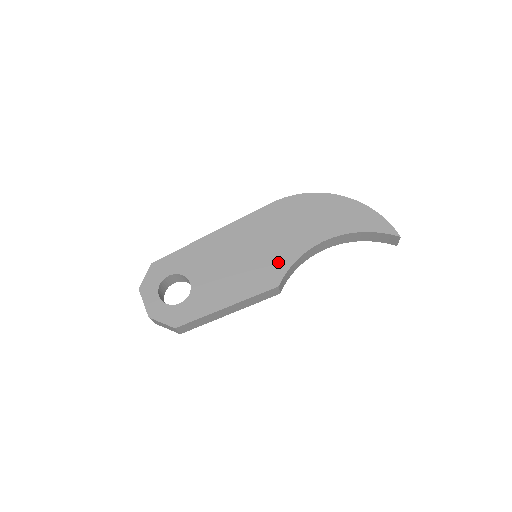
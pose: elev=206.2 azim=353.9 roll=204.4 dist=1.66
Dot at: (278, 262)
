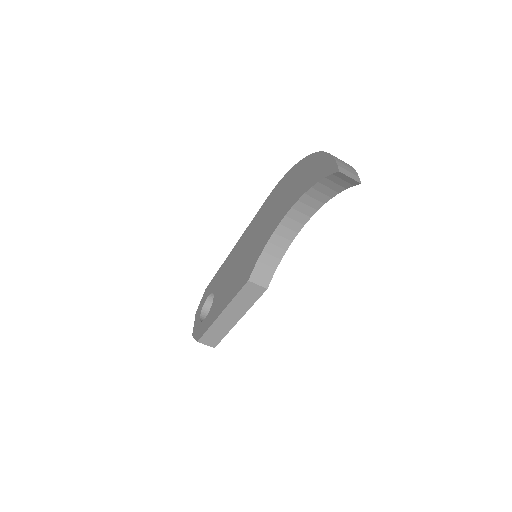
Dot at: (254, 255)
